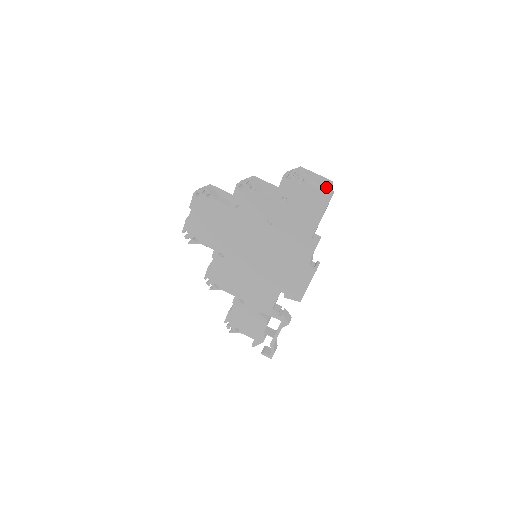
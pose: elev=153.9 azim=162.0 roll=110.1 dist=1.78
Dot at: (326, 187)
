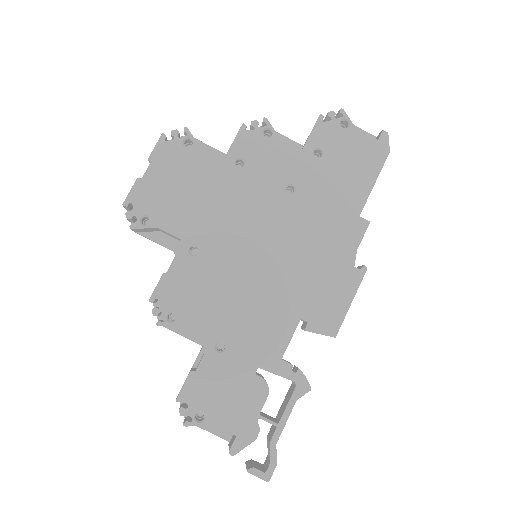
Dot at: (382, 135)
